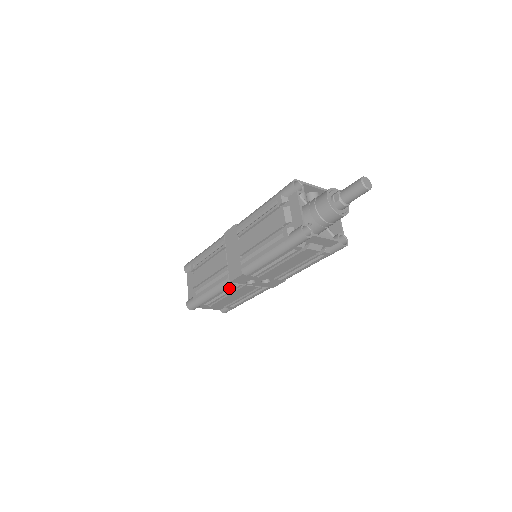
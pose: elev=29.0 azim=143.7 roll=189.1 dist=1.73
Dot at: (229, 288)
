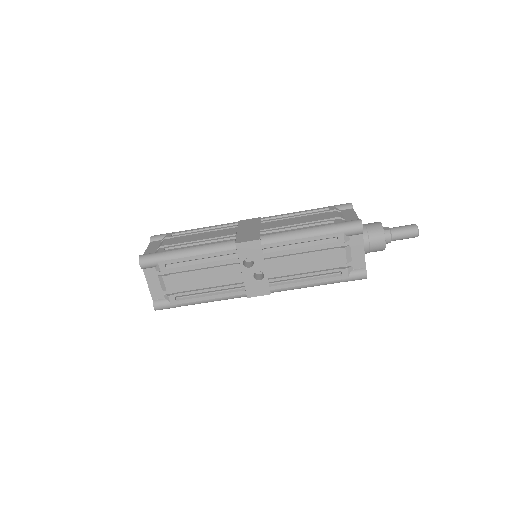
Dot at: (222, 254)
